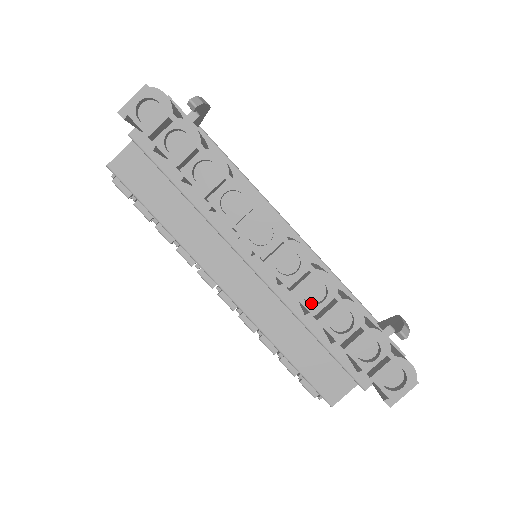
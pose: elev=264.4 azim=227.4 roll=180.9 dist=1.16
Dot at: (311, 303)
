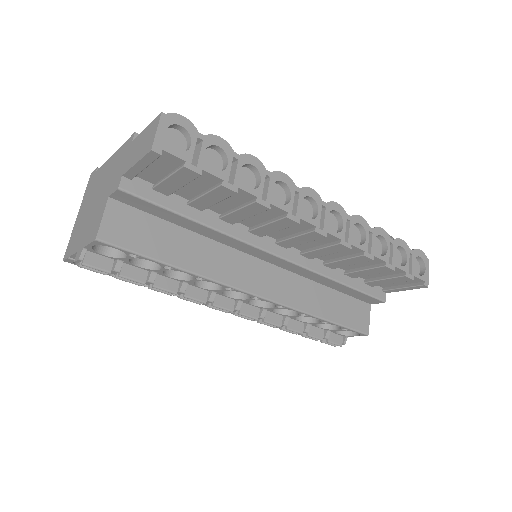
Dot at: (358, 245)
